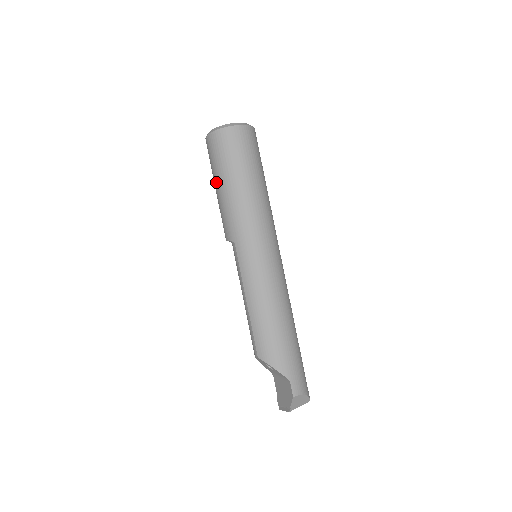
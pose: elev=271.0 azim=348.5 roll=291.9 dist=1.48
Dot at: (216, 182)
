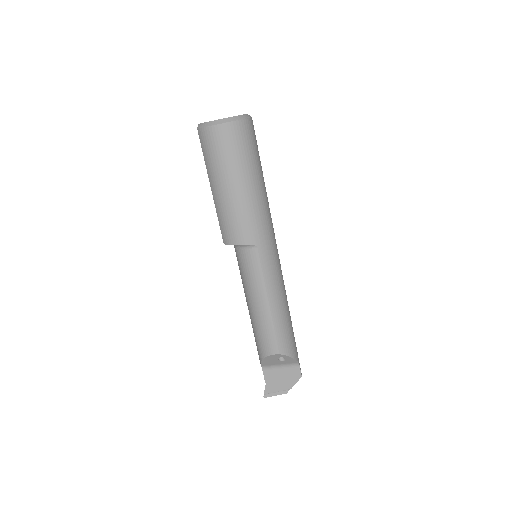
Dot at: (232, 180)
